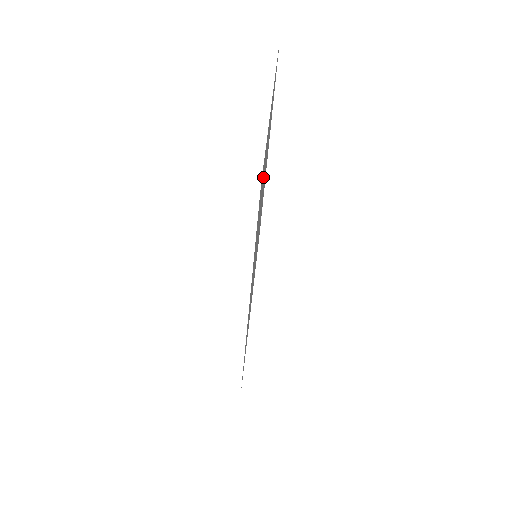
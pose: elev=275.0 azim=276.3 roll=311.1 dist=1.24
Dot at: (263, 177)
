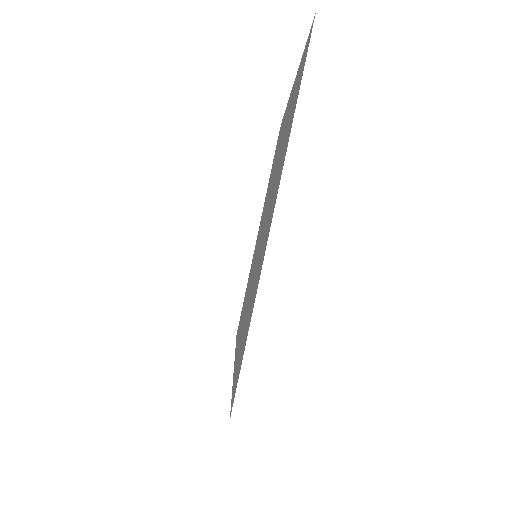
Dot at: (252, 296)
